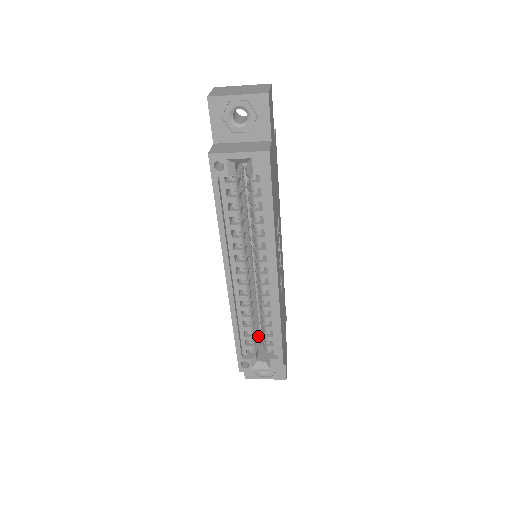
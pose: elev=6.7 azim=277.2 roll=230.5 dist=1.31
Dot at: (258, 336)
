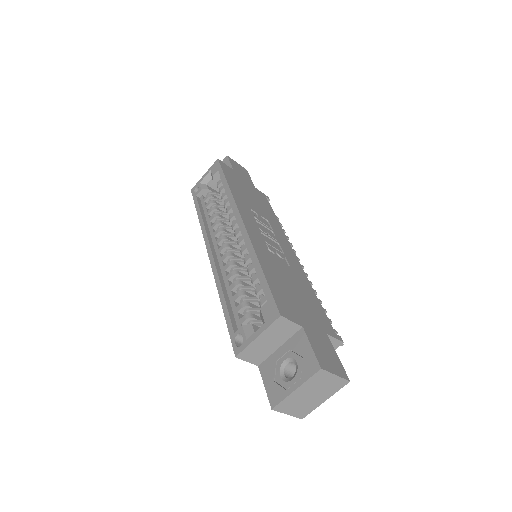
Dot at: occluded
